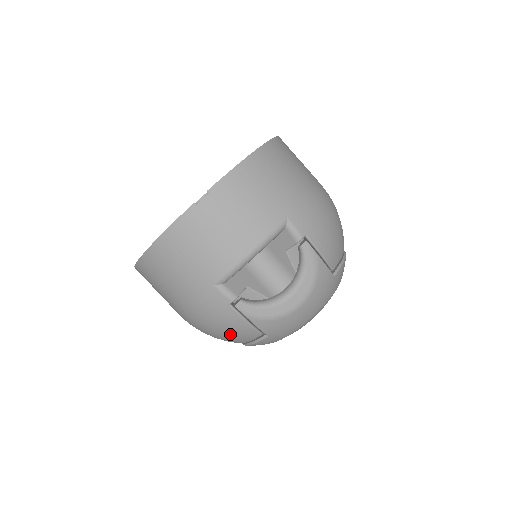
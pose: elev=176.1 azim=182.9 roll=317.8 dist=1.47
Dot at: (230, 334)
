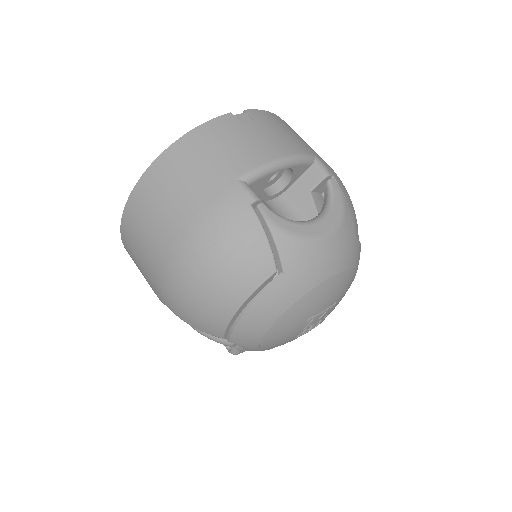
Dot at: (237, 262)
